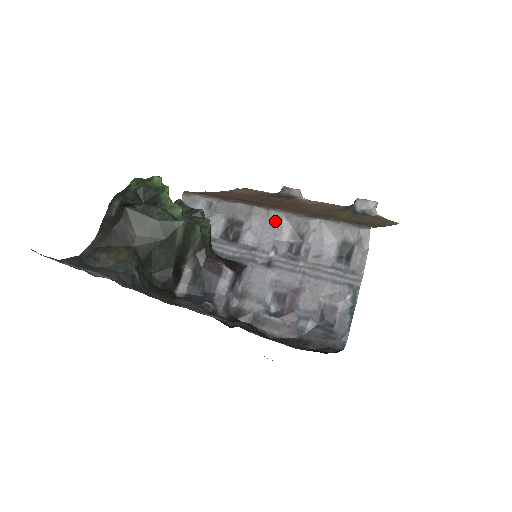
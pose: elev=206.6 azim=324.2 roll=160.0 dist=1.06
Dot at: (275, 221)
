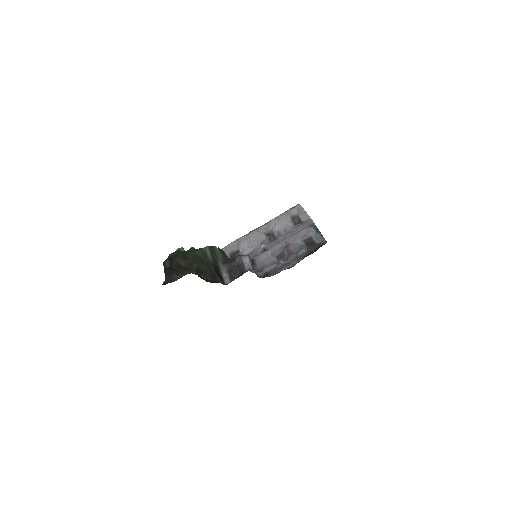
Dot at: (254, 236)
